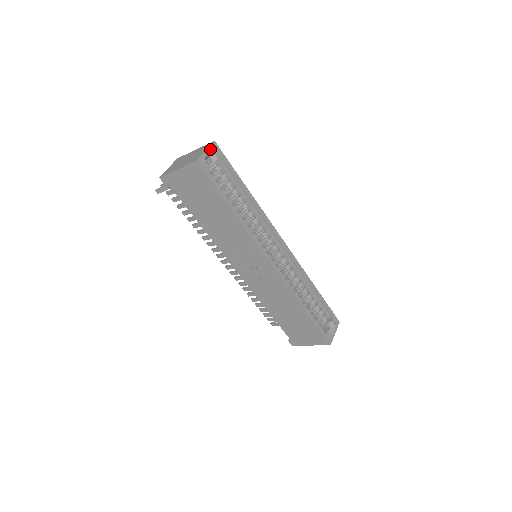
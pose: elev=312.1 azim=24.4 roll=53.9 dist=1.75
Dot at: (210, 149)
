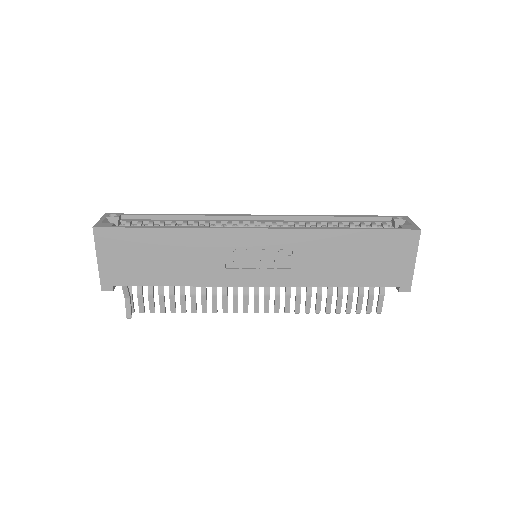
Dot at: (104, 218)
